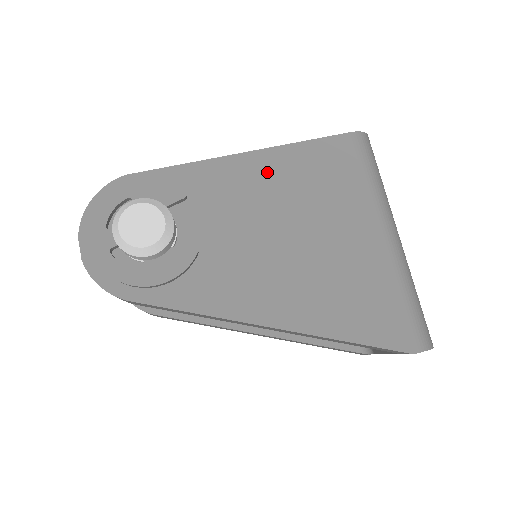
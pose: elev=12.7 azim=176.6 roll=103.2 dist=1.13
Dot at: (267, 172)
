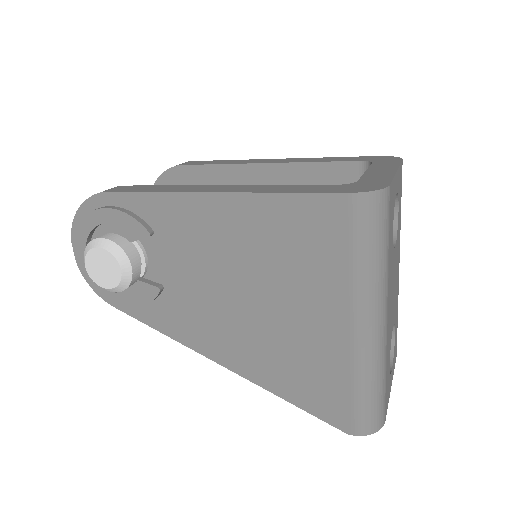
Dot at: (237, 222)
